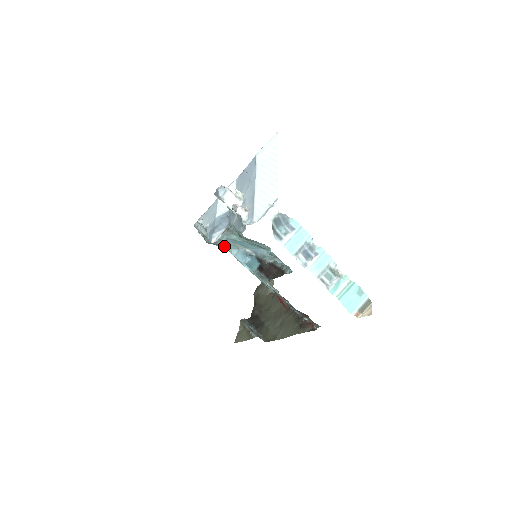
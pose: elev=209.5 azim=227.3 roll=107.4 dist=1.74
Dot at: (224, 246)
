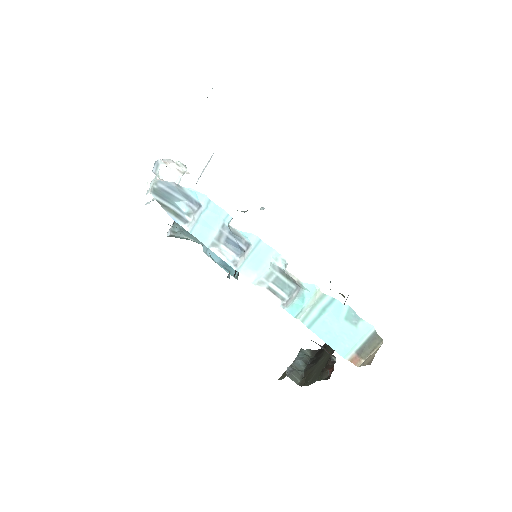
Dot at: (195, 241)
